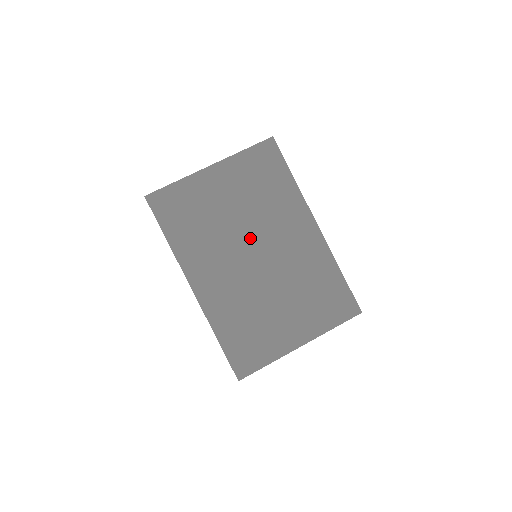
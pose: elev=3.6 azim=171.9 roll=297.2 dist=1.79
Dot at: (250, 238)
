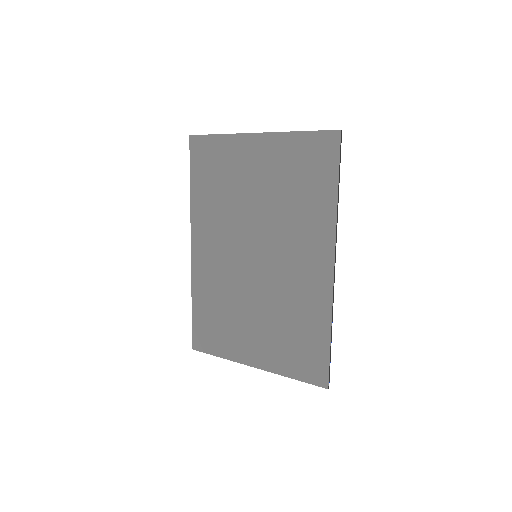
Dot at: (259, 235)
